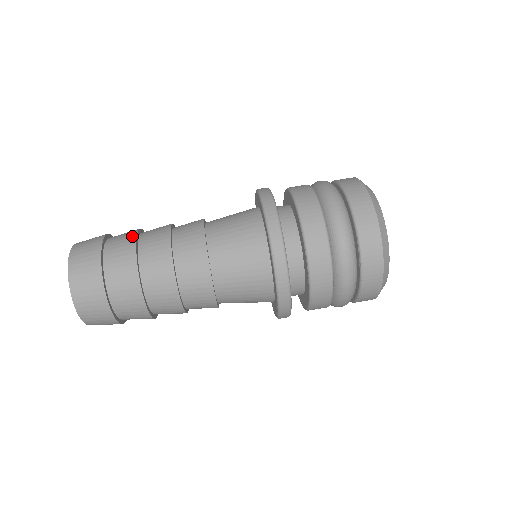
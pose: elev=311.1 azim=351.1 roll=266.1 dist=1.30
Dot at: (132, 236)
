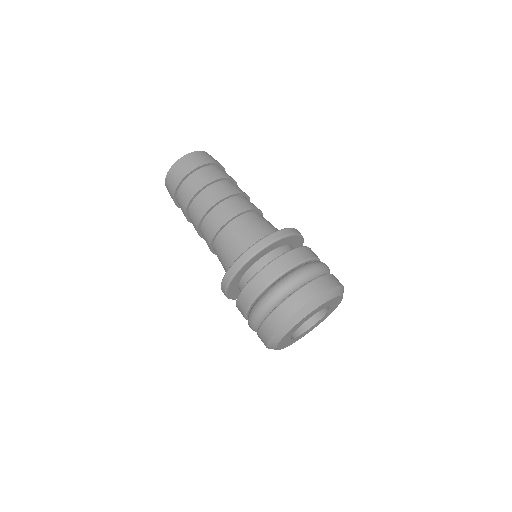
Dot at: (222, 176)
